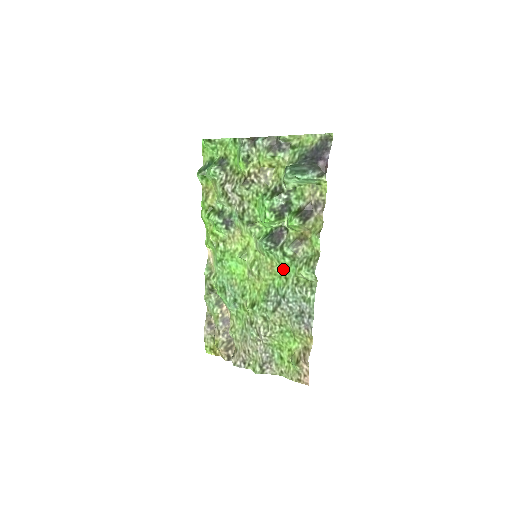
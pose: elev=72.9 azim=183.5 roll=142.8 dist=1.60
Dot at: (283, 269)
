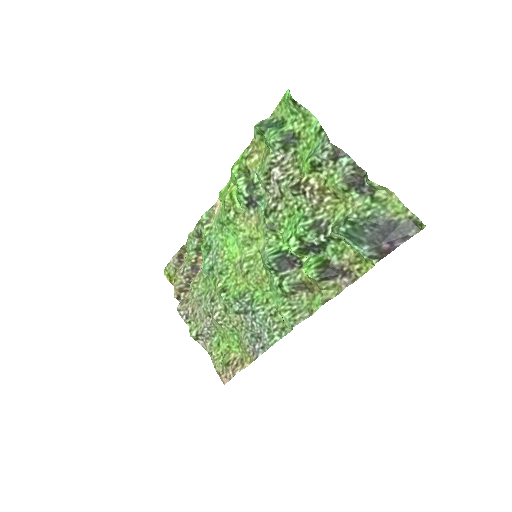
Dot at: (271, 291)
